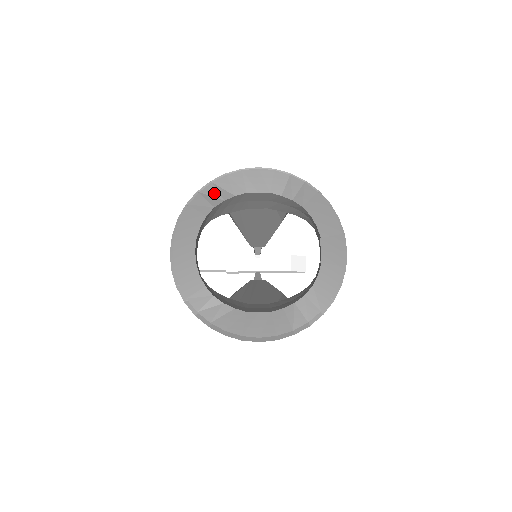
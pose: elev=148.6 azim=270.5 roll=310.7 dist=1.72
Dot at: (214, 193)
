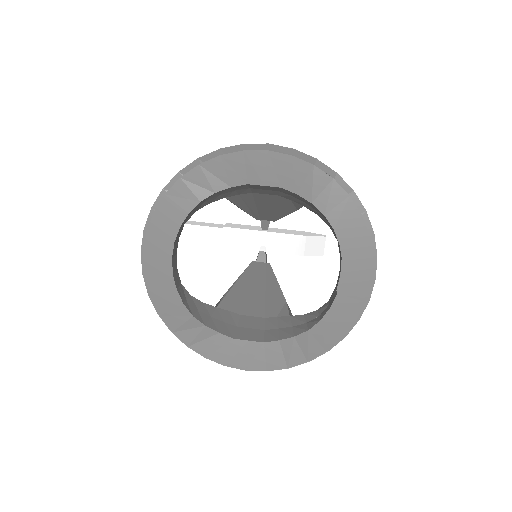
Dot at: (201, 181)
